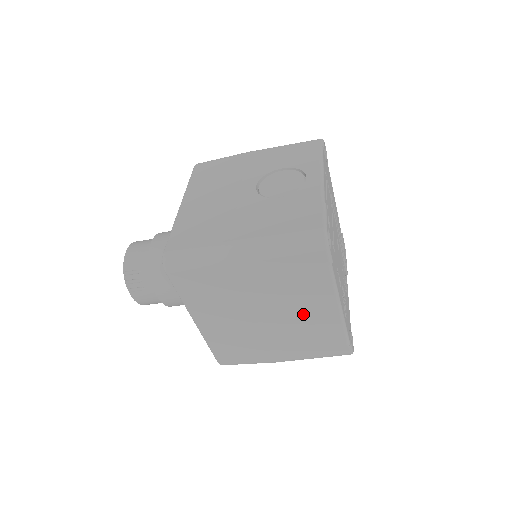
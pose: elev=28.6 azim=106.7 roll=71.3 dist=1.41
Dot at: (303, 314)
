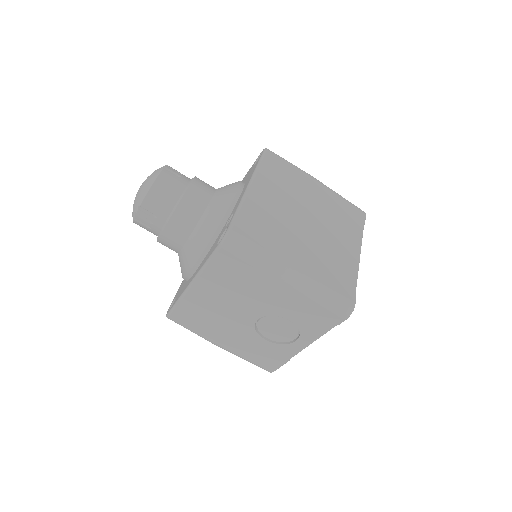
Dot at: (335, 240)
